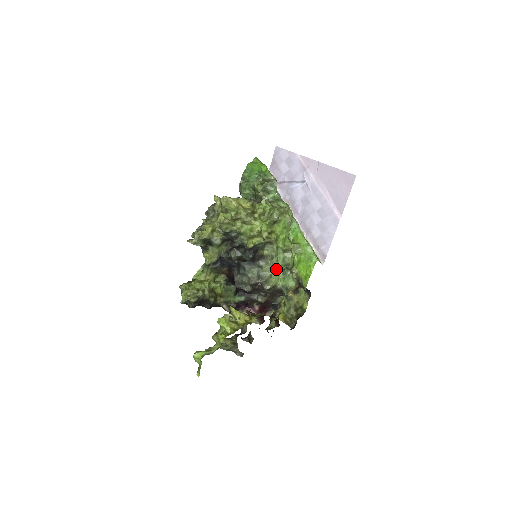
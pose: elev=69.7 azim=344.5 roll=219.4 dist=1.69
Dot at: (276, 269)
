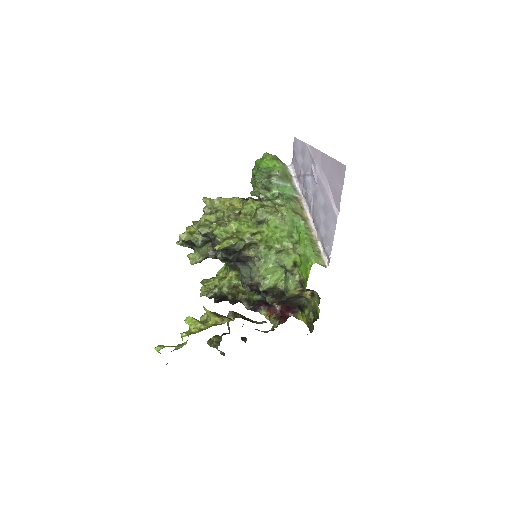
Dot at: (268, 271)
